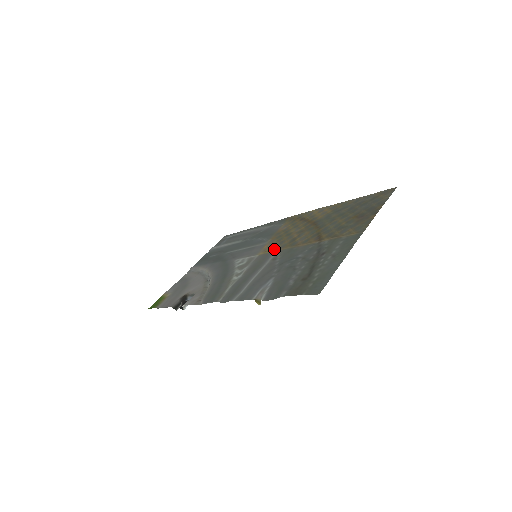
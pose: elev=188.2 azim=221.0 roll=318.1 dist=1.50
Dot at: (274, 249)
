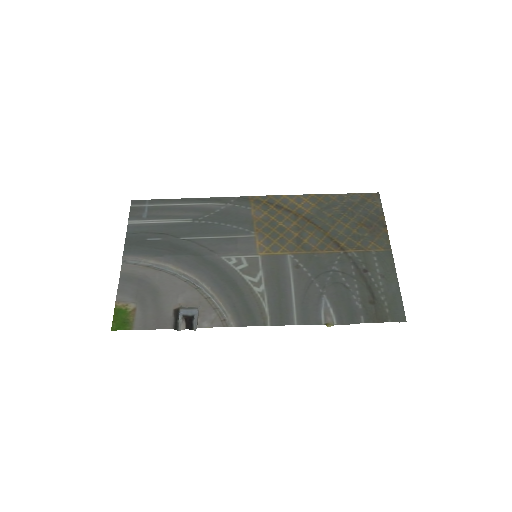
Dot at: (281, 251)
